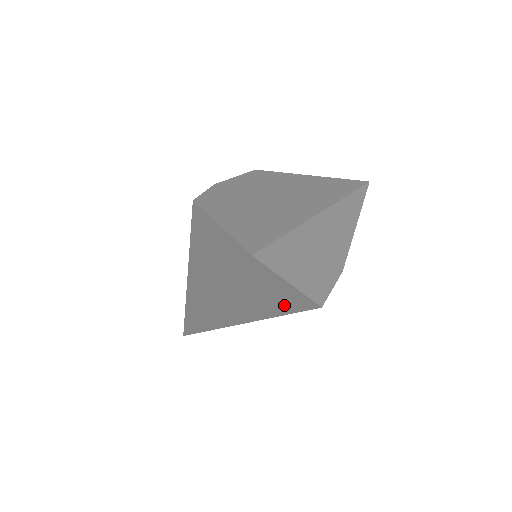
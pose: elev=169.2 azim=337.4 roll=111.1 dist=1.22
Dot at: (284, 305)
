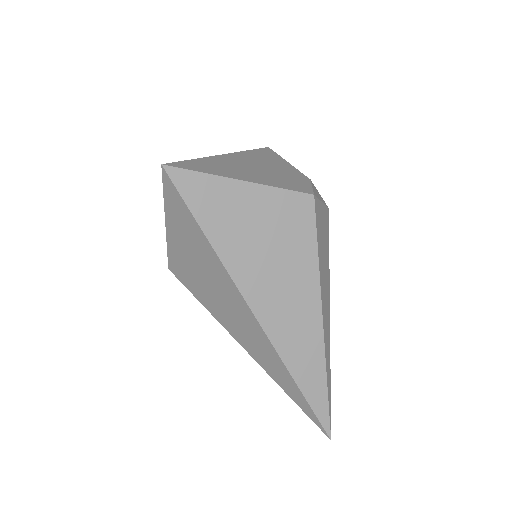
Dot at: (289, 228)
